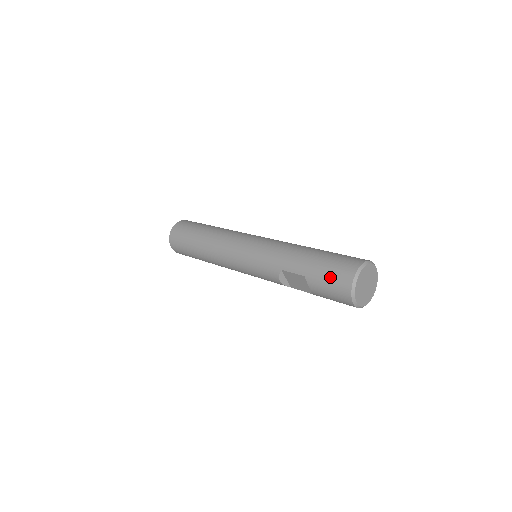
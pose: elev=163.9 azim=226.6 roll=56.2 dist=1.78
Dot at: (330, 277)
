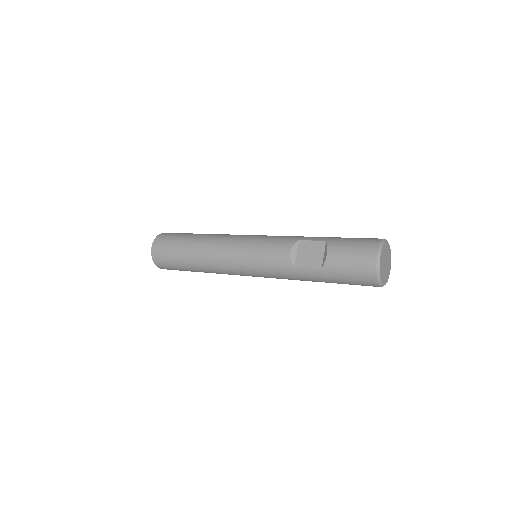
Dot at: (357, 239)
